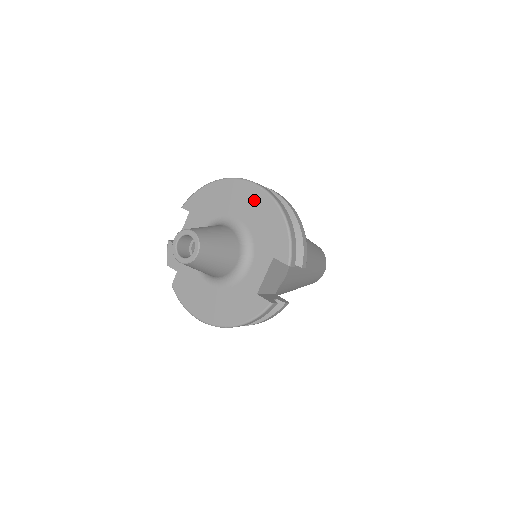
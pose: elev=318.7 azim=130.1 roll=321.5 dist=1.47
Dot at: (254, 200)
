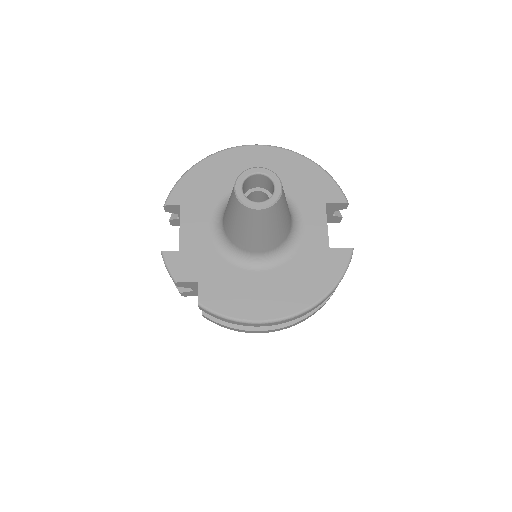
Dot at: (267, 159)
